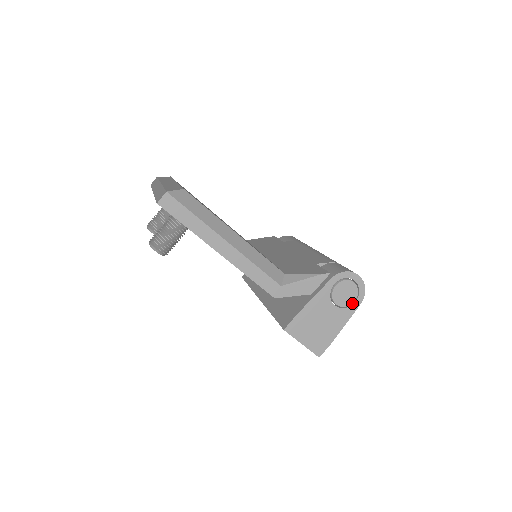
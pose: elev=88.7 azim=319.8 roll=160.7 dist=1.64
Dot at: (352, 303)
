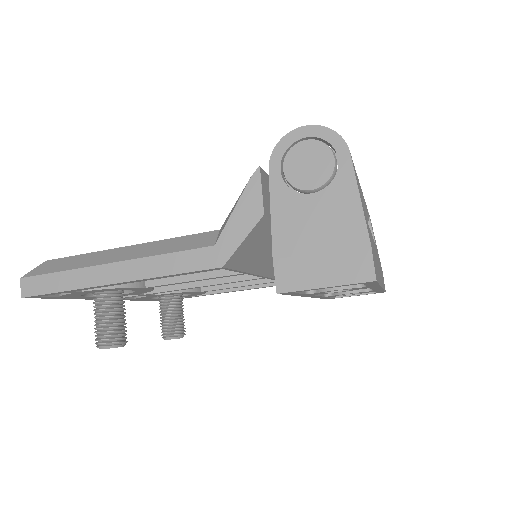
Dot at: occluded
